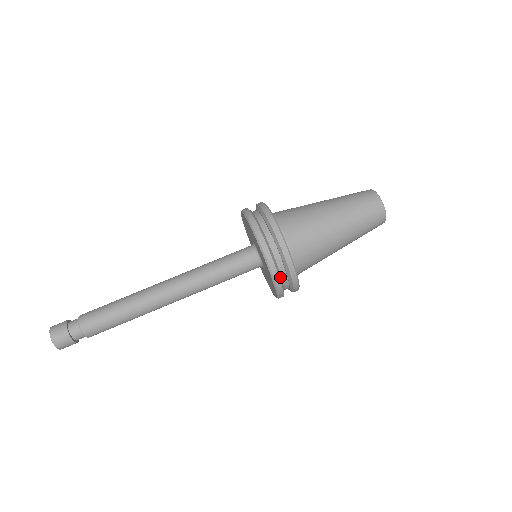
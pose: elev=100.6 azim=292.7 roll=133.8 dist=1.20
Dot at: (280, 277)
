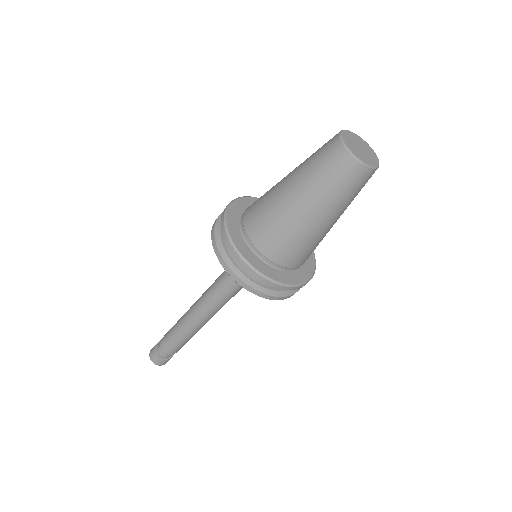
Dot at: occluded
